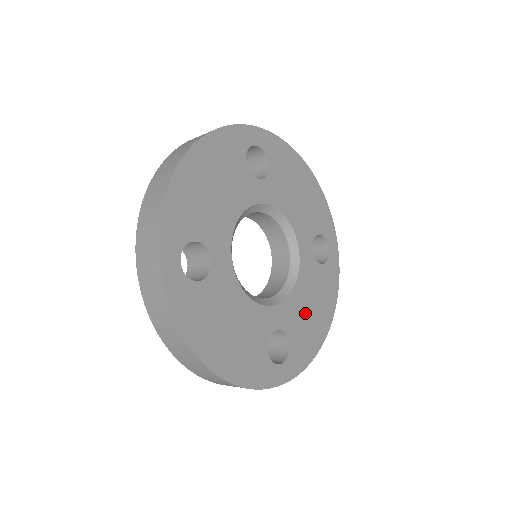
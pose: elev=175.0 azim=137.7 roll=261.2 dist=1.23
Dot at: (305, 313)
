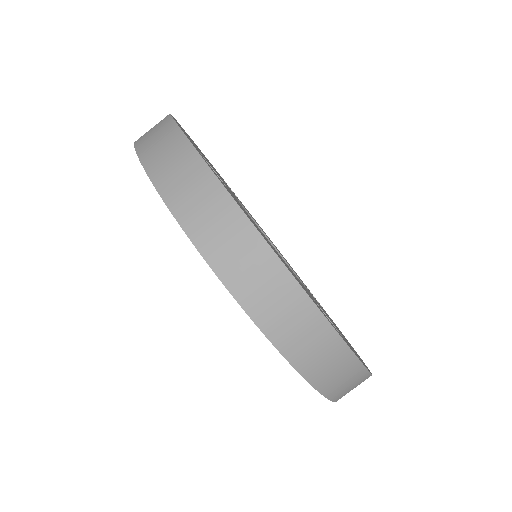
Dot at: occluded
